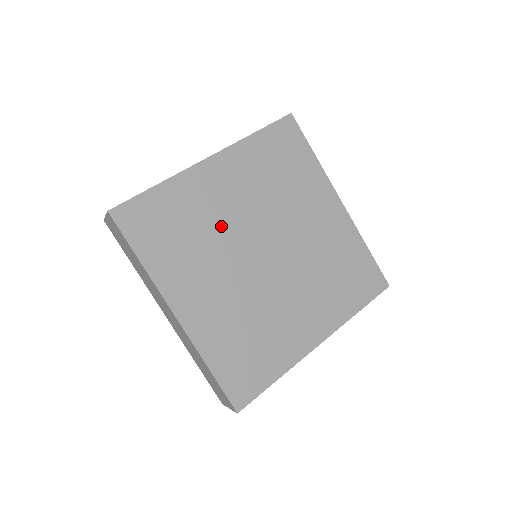
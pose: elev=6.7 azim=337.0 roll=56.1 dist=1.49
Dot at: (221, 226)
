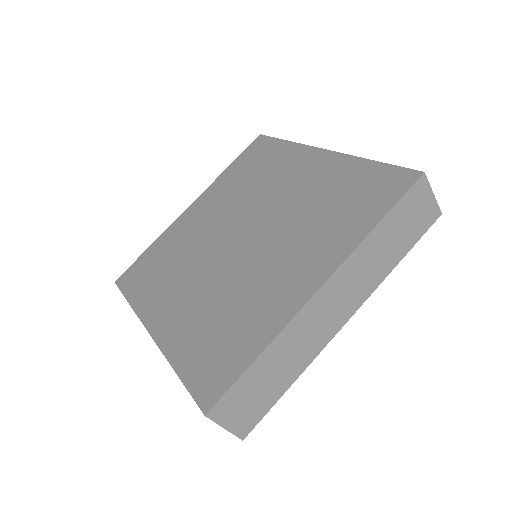
Dot at: (197, 243)
